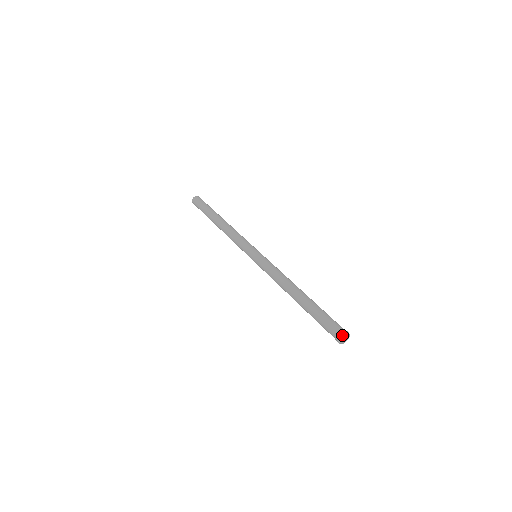
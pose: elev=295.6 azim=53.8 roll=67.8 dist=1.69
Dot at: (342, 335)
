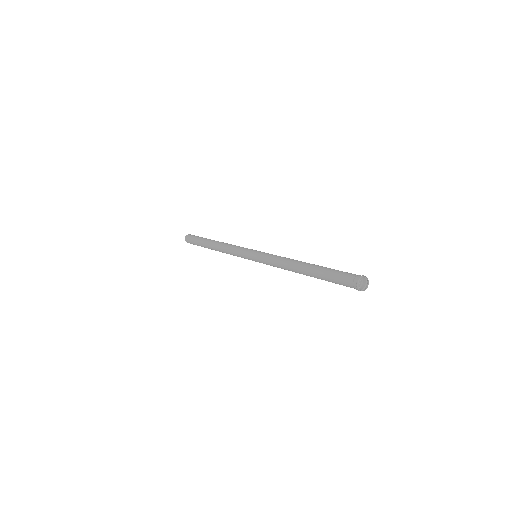
Dot at: (360, 279)
